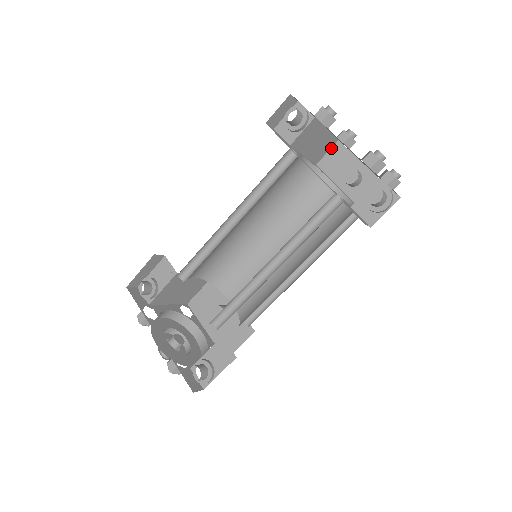
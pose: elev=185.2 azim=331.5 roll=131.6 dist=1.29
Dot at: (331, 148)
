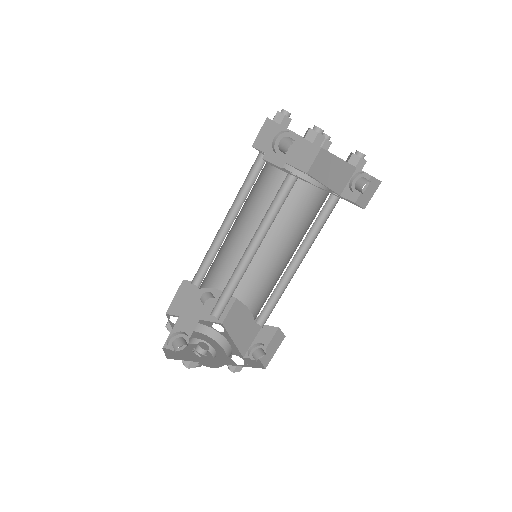
Dot at: (262, 127)
